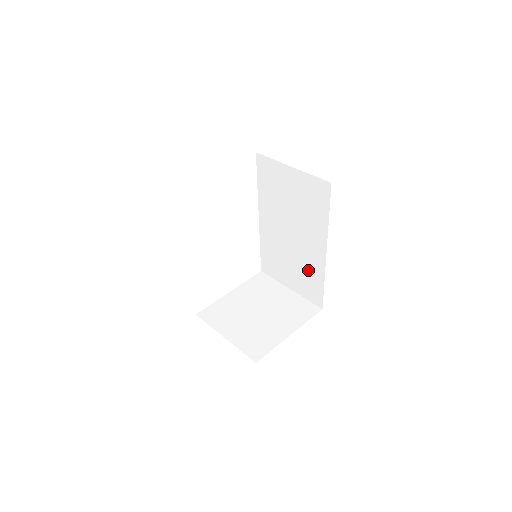
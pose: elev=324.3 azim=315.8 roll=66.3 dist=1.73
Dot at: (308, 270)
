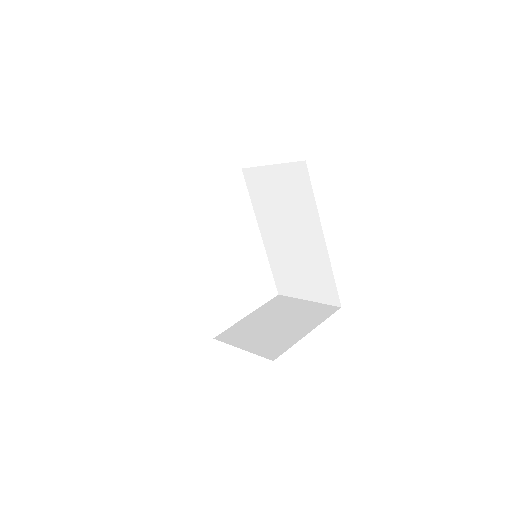
Dot at: (316, 268)
